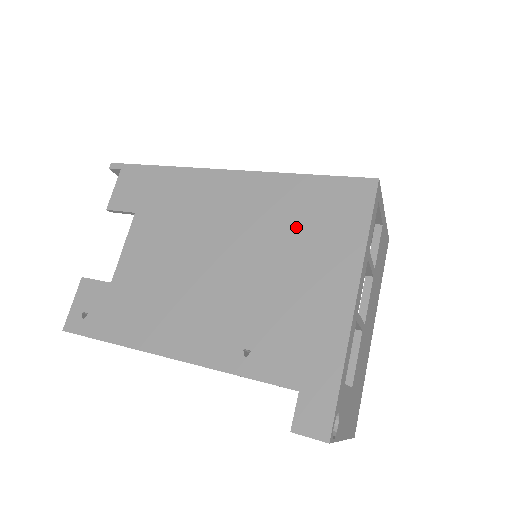
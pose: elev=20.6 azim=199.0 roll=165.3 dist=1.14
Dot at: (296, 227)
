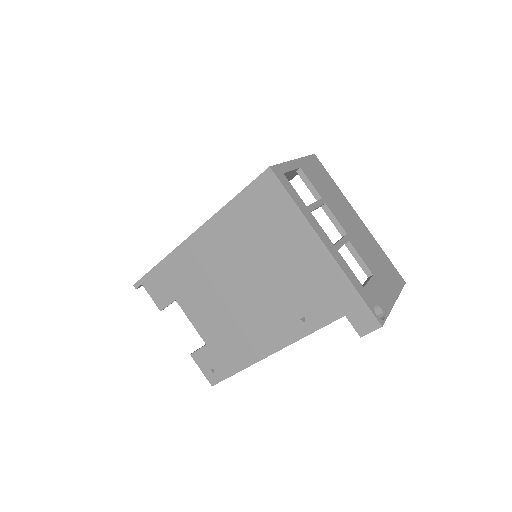
Dot at: (258, 234)
